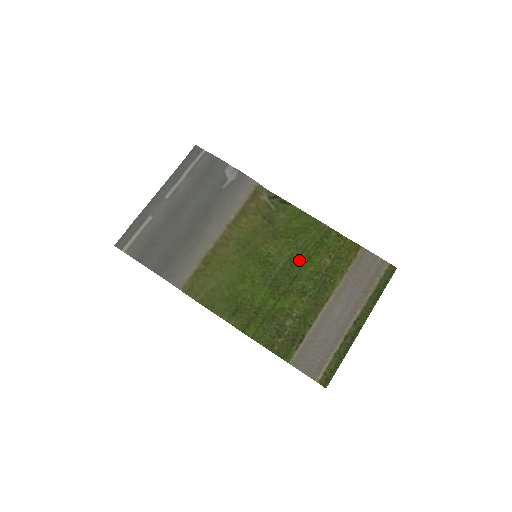
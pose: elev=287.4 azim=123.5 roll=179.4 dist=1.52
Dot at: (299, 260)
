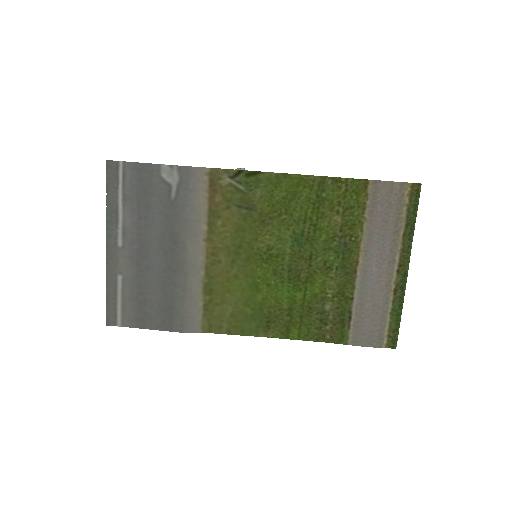
Dot at: (305, 235)
